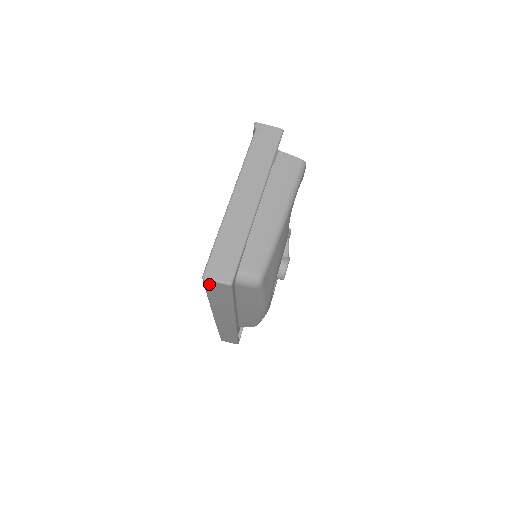
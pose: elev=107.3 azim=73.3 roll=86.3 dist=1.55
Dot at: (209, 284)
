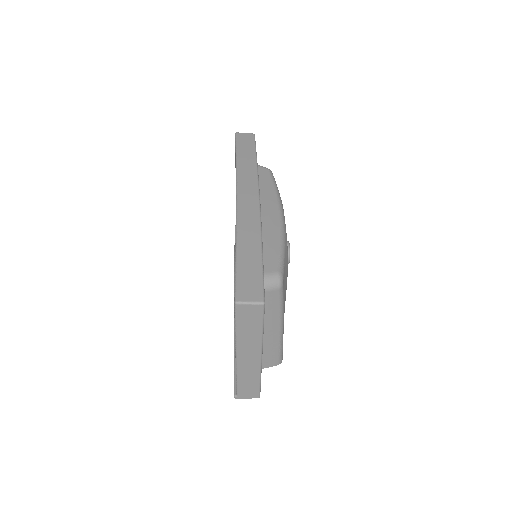
Dot at: (240, 136)
